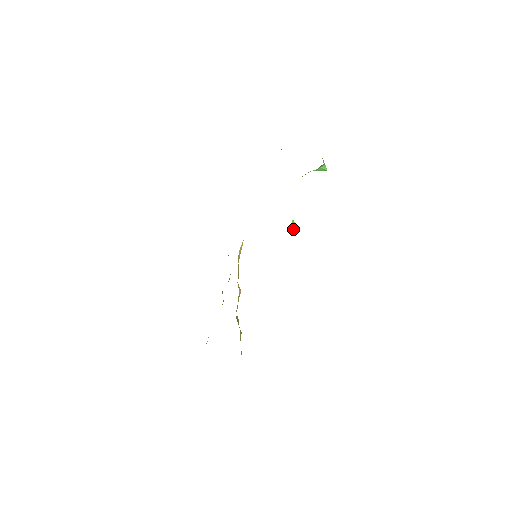
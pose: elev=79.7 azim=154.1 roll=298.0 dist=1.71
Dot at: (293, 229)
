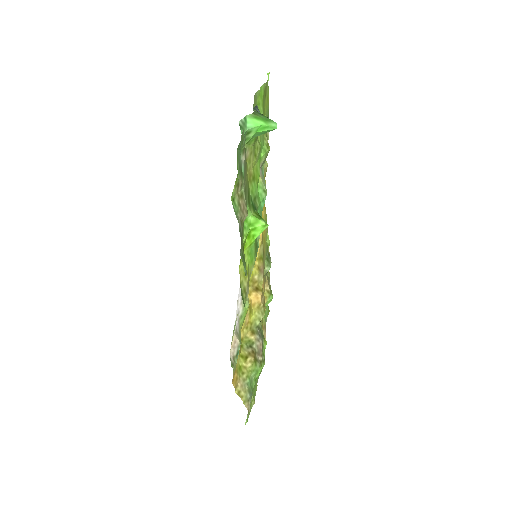
Dot at: (262, 229)
